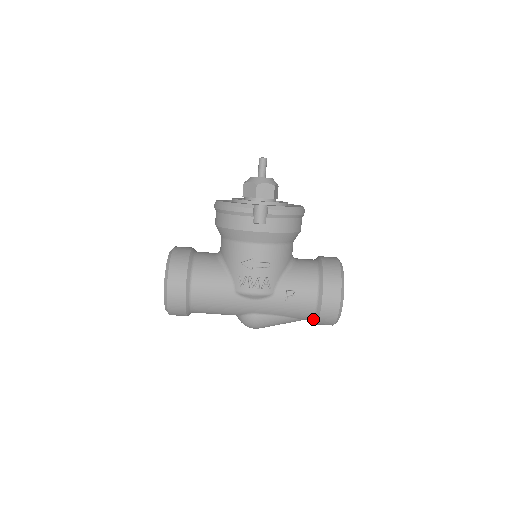
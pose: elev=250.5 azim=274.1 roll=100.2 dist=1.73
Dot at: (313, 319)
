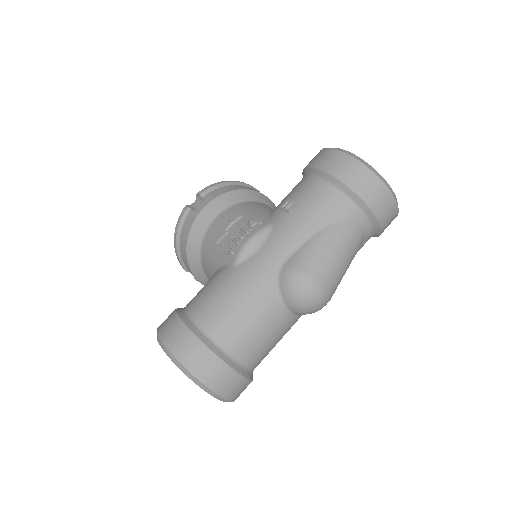
Dot at: (350, 200)
